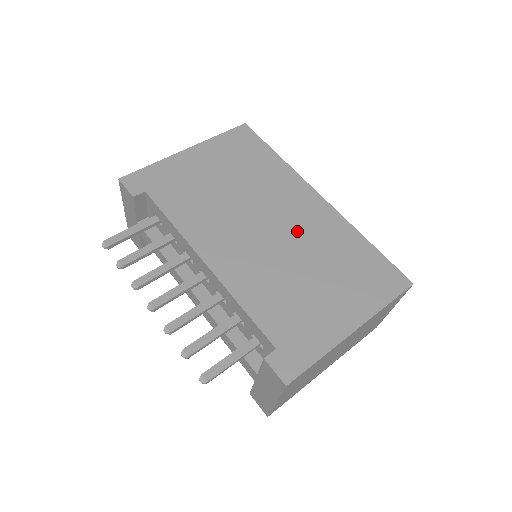
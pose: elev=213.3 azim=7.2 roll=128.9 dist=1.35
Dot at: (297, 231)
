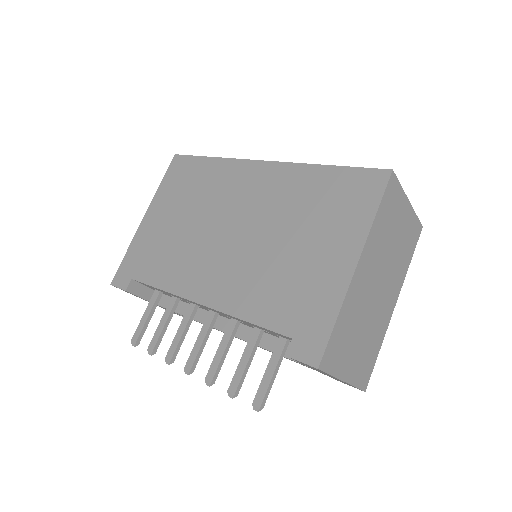
Dot at: (258, 212)
